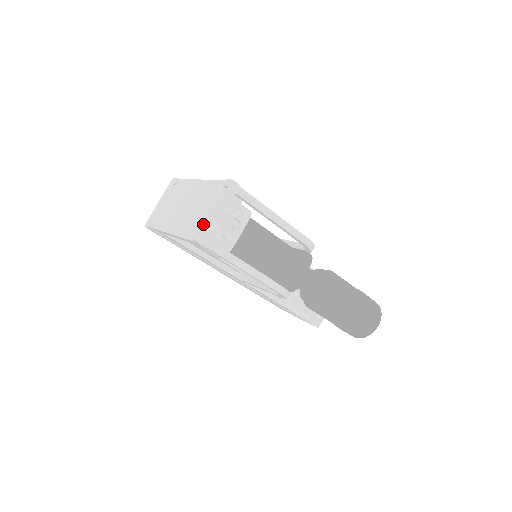
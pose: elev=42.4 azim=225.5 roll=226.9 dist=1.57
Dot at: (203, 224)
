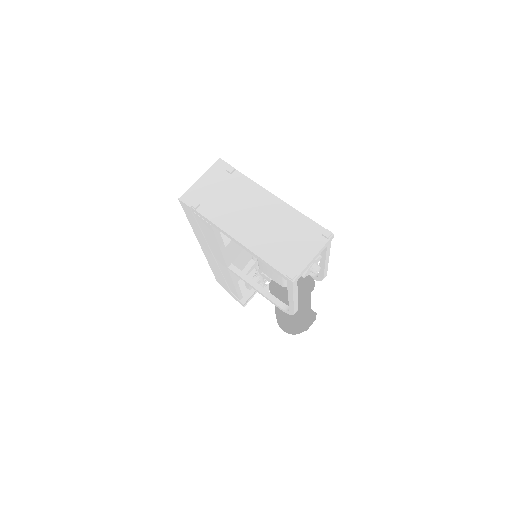
Dot at: (298, 263)
